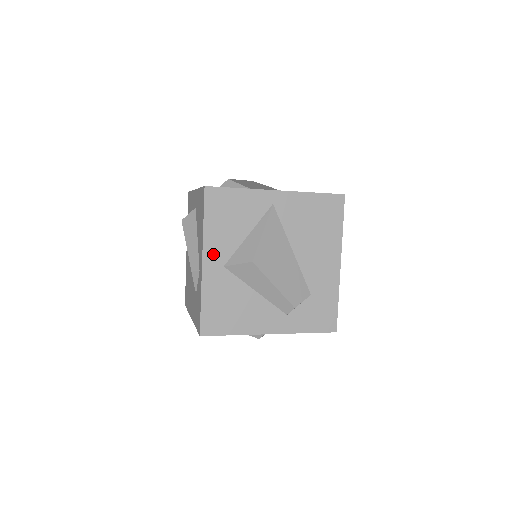
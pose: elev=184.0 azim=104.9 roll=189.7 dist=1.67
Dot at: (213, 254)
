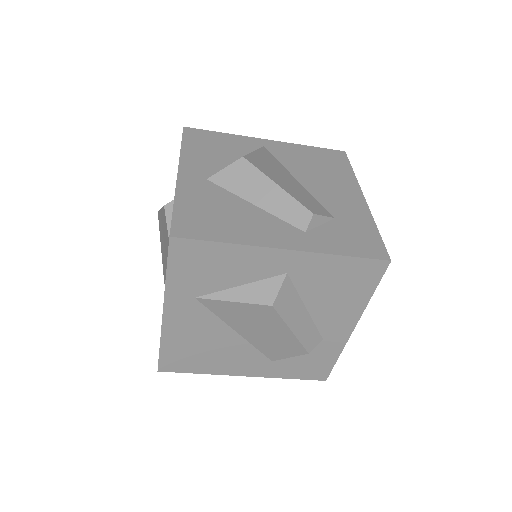
Dot at: (192, 169)
